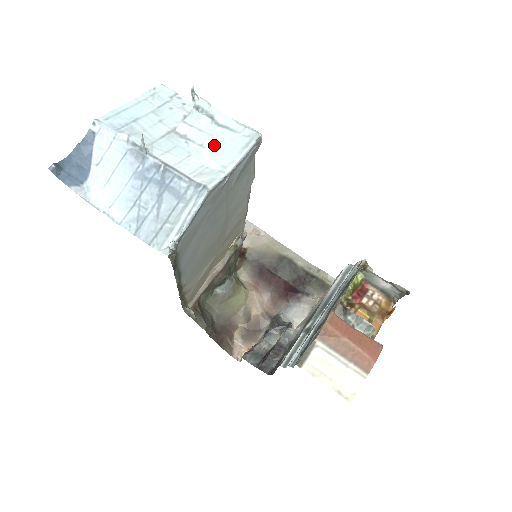
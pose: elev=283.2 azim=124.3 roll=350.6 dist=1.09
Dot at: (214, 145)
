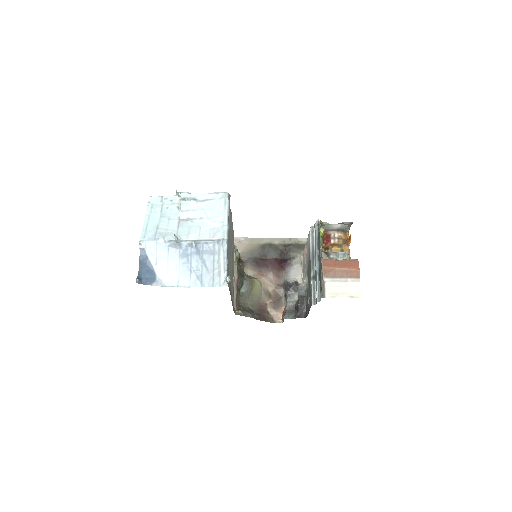
Dot at: (208, 214)
